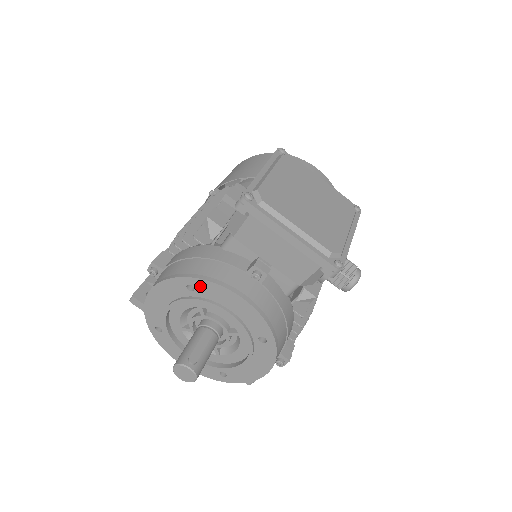
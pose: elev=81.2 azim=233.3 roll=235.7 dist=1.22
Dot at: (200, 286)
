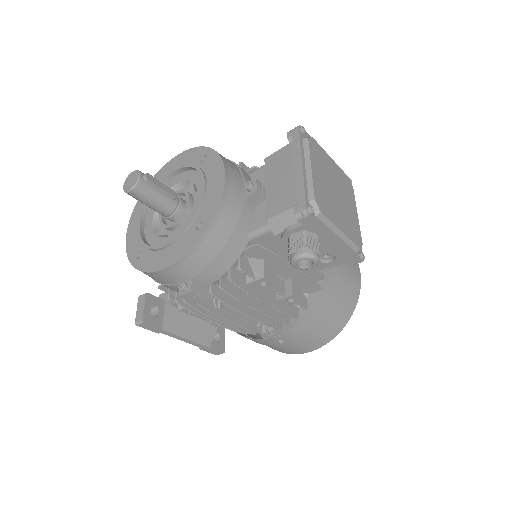
Dot at: (211, 158)
